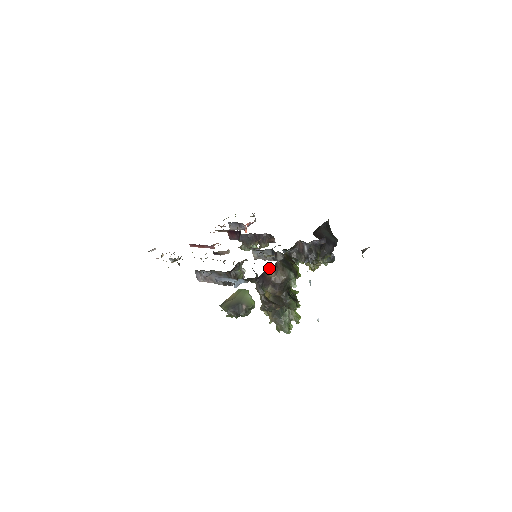
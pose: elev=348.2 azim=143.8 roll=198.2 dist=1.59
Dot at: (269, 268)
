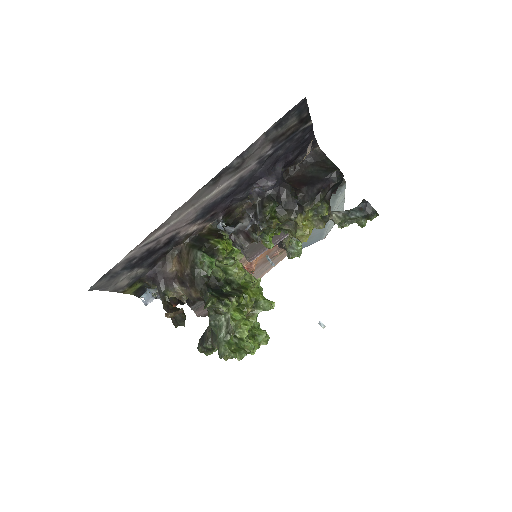
Dot at: (165, 258)
